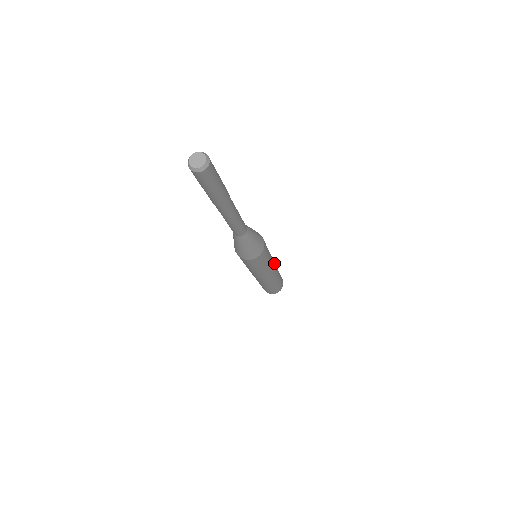
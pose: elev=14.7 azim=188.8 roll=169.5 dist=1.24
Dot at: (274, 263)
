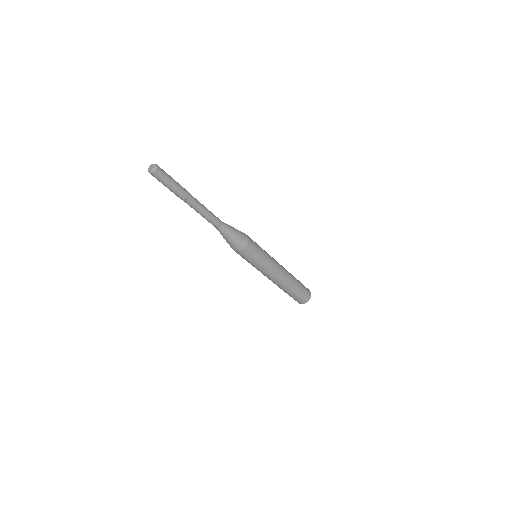
Dot at: (279, 269)
